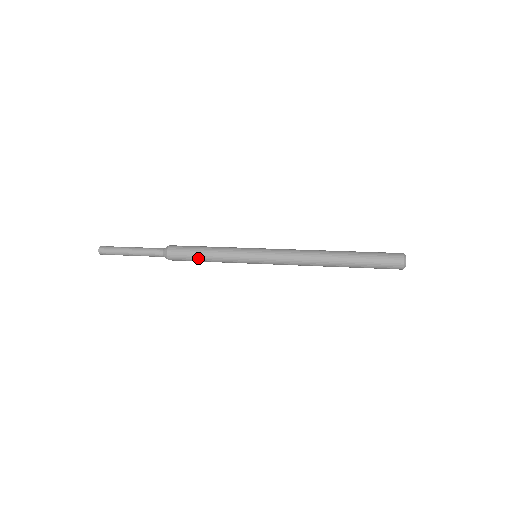
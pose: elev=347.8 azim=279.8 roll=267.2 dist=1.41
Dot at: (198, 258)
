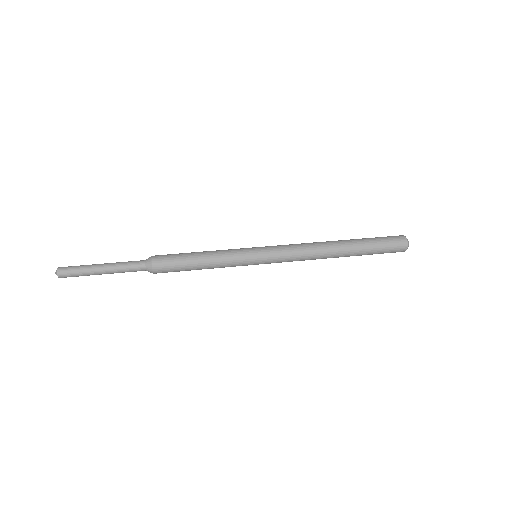
Dot at: (191, 268)
